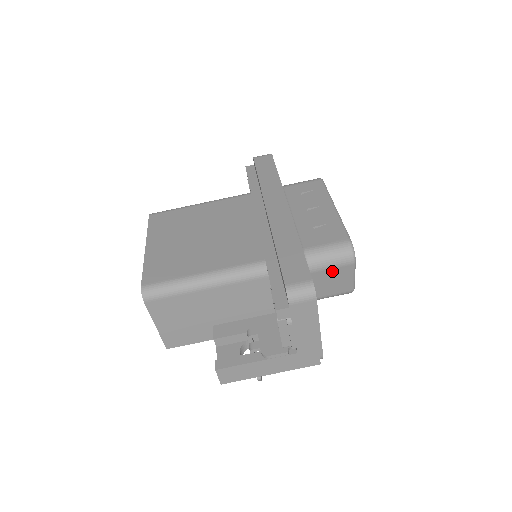
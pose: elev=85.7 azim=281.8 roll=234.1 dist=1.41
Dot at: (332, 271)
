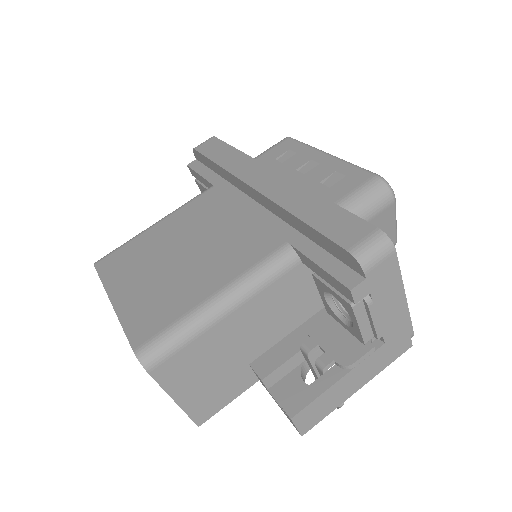
Dot at: (372, 222)
